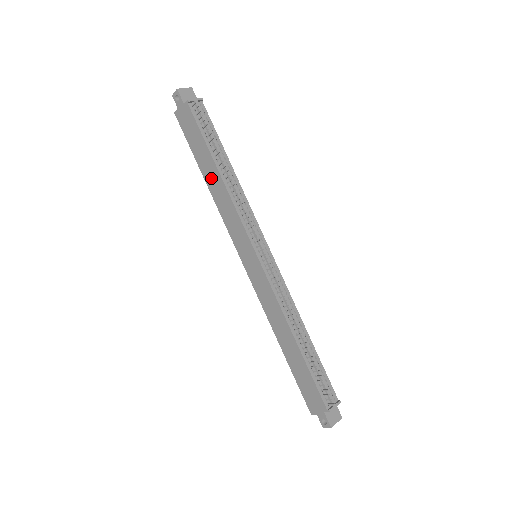
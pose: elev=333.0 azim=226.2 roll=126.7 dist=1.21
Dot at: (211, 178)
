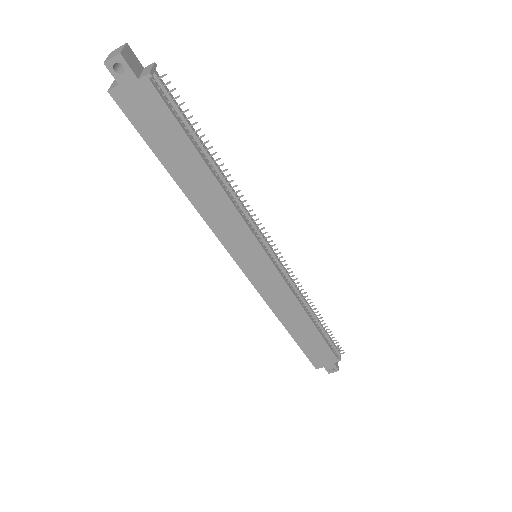
Dot at: (194, 183)
